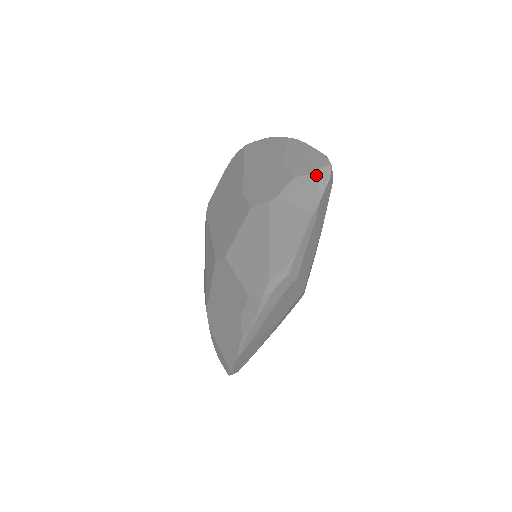
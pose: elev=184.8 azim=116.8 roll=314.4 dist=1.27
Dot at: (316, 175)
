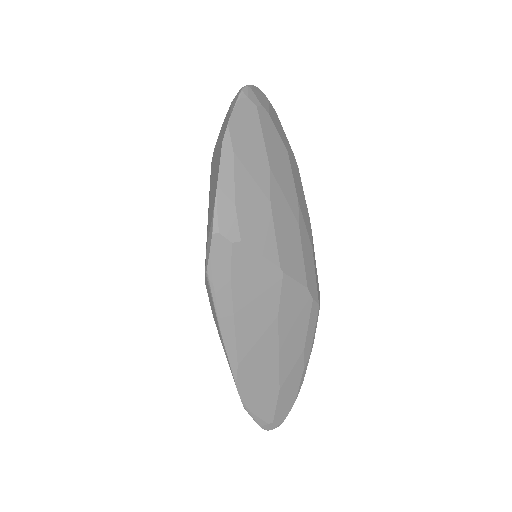
Dot at: (232, 102)
